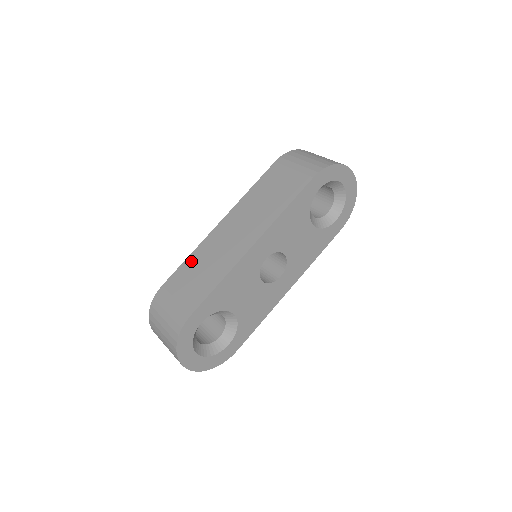
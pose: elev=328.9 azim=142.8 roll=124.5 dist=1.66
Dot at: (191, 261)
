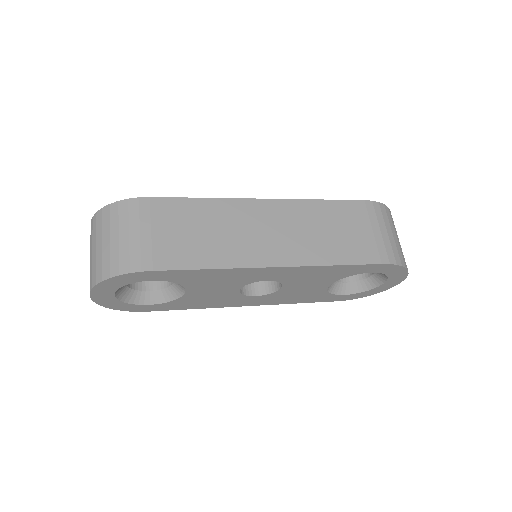
Dot at: (202, 207)
